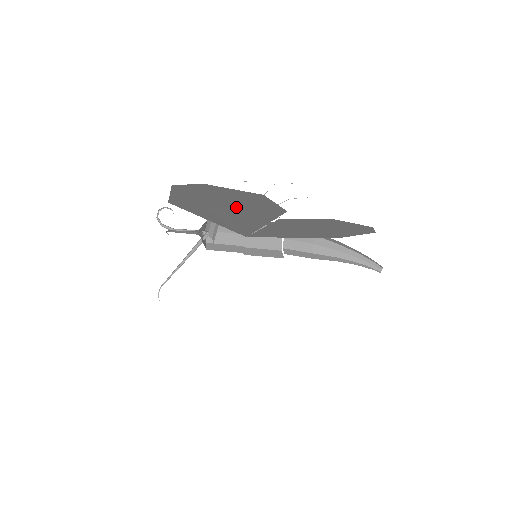
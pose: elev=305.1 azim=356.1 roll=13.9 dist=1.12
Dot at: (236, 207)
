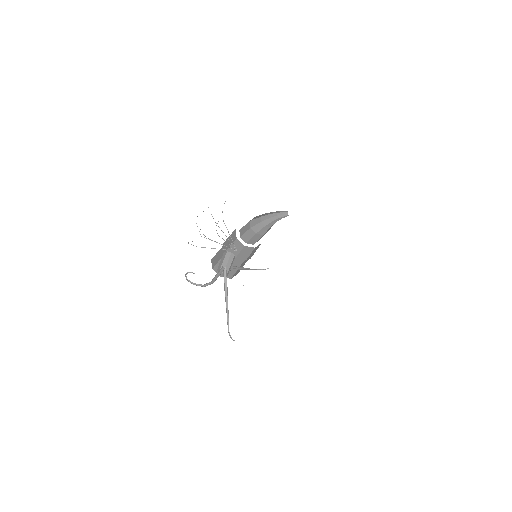
Dot at: occluded
